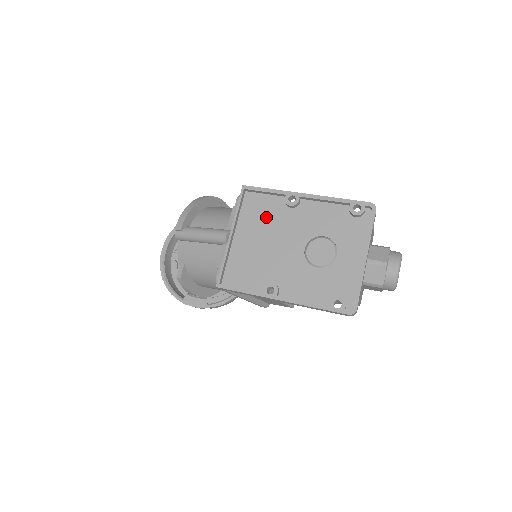
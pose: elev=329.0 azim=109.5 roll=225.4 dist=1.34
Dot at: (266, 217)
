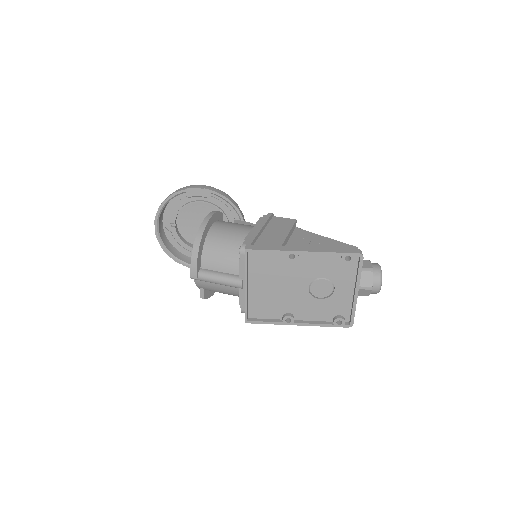
Dot at: (272, 269)
